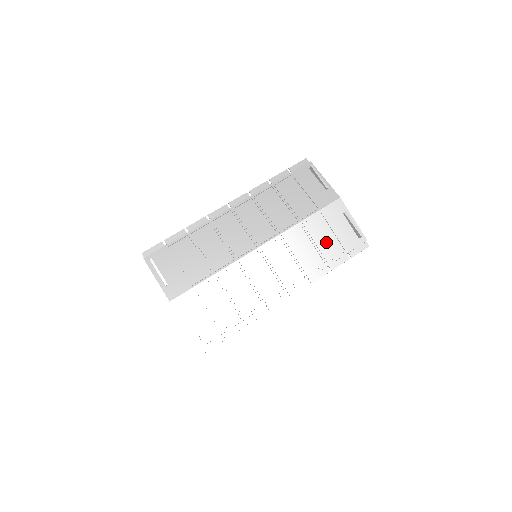
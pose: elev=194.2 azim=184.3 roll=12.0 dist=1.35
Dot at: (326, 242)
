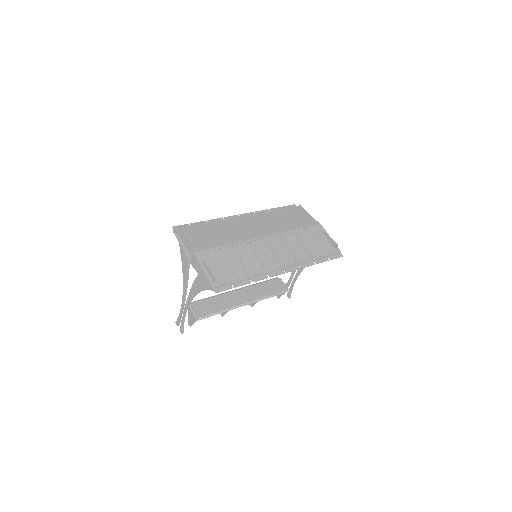
Dot at: (312, 246)
